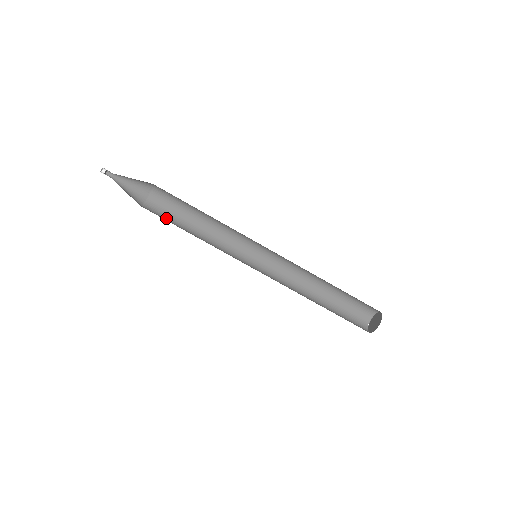
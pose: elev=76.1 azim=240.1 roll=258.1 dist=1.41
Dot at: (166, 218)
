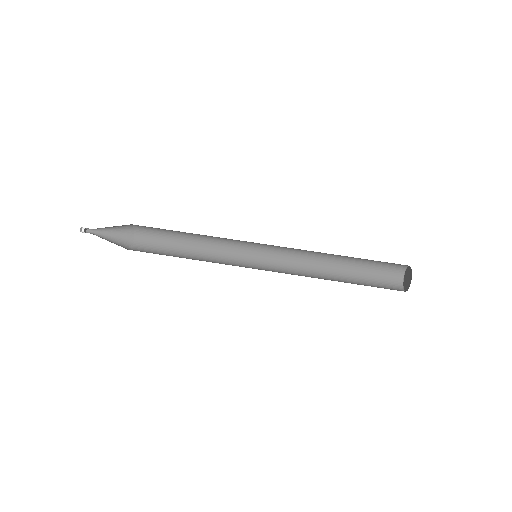
Dot at: (158, 249)
